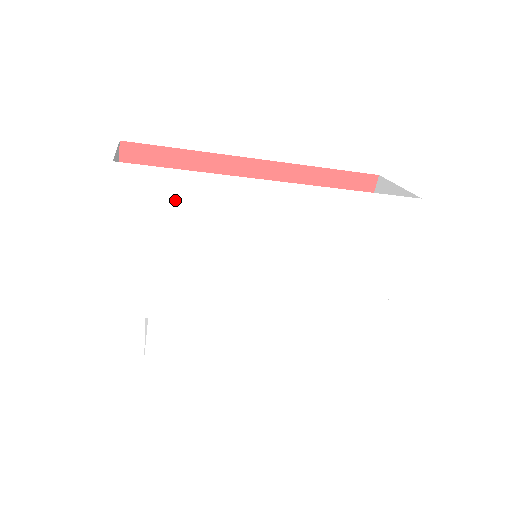
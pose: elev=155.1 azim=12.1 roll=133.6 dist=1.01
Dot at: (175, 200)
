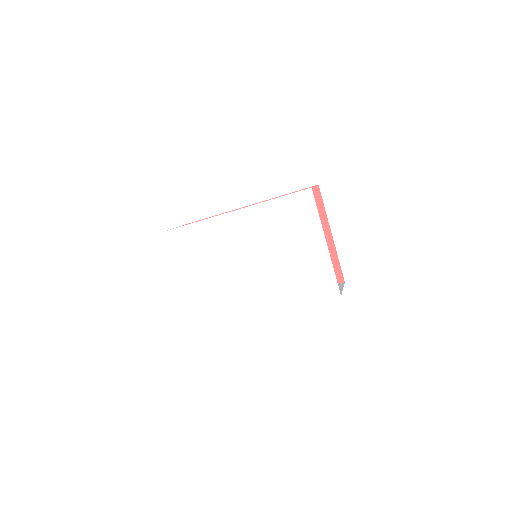
Dot at: (191, 239)
